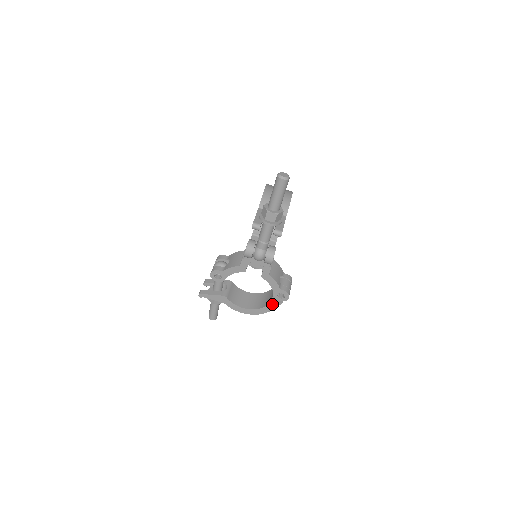
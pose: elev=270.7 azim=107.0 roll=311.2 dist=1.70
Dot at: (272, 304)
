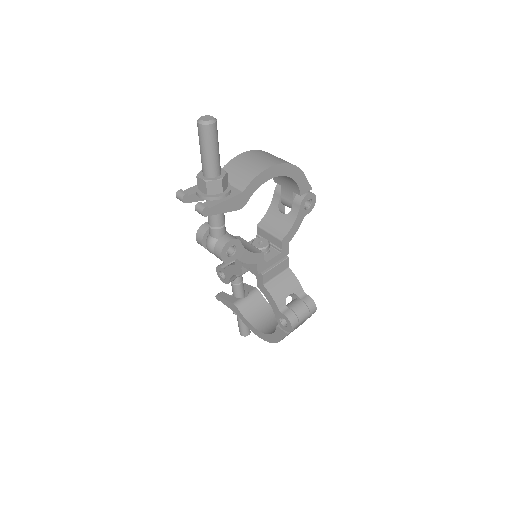
Dot at: (278, 332)
